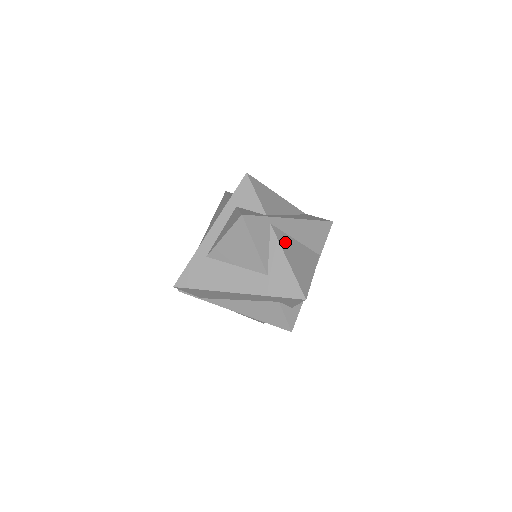
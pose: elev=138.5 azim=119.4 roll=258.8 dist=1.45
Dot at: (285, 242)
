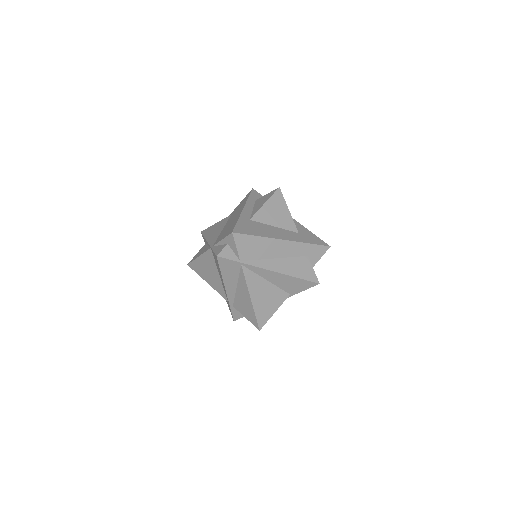
Dot at: occluded
